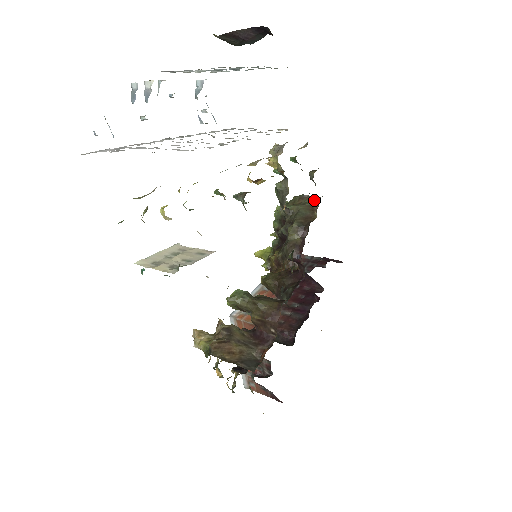
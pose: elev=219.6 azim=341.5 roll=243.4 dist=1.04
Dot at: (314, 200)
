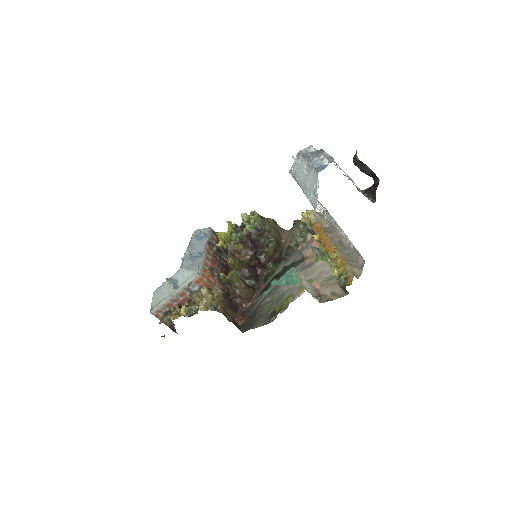
Dot at: (281, 230)
